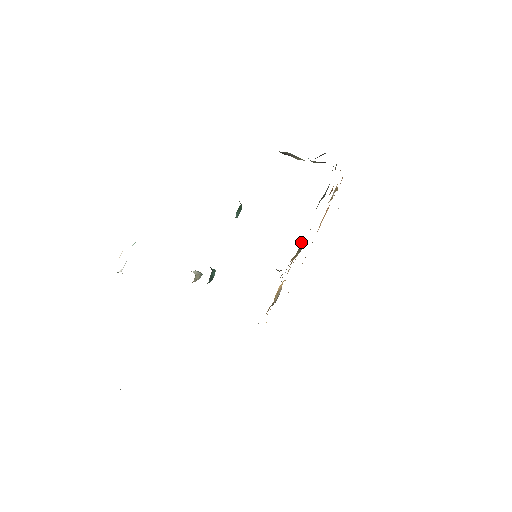
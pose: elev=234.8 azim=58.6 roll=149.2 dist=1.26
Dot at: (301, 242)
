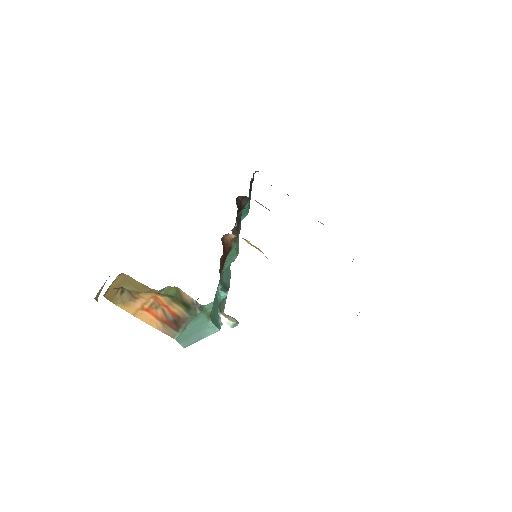
Dot at: occluded
